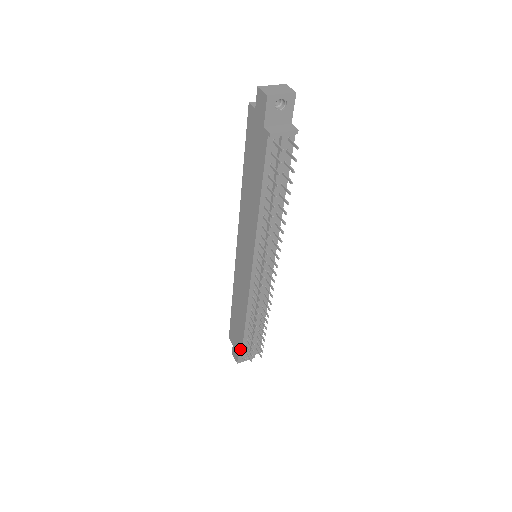
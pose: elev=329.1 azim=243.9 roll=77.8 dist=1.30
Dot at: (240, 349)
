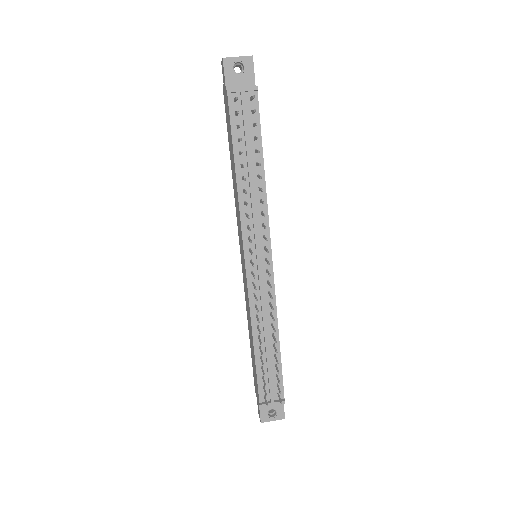
Dot at: (258, 394)
